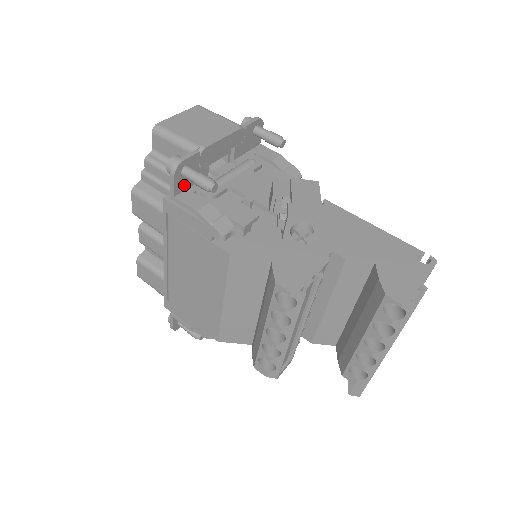
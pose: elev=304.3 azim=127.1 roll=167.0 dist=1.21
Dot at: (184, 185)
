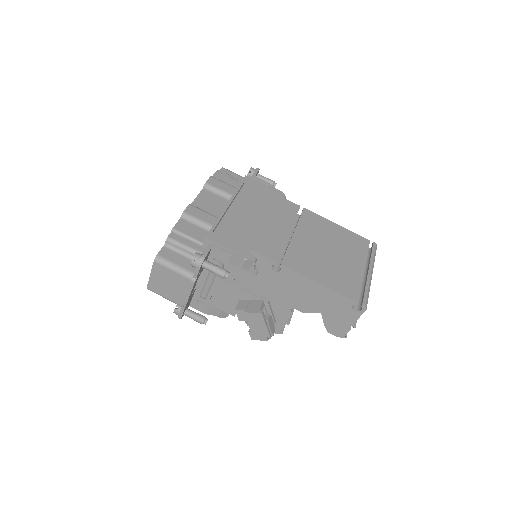
Dot at: (189, 303)
